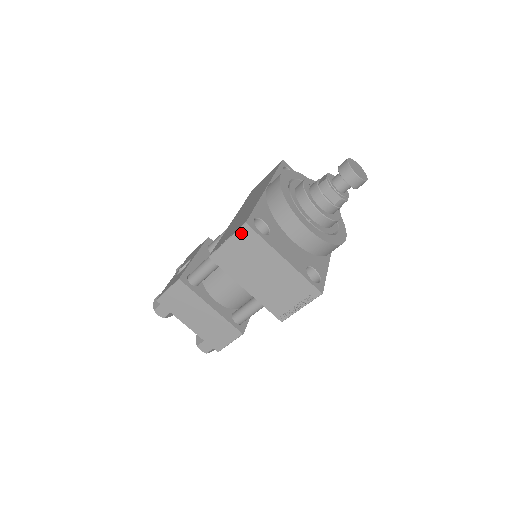
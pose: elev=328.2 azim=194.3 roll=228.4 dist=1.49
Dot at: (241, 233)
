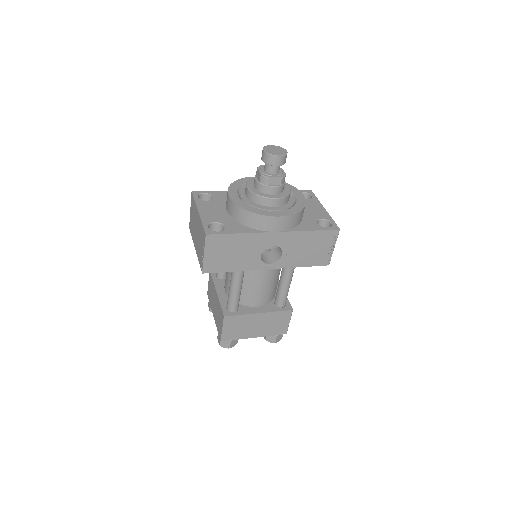
Dot at: occluded
